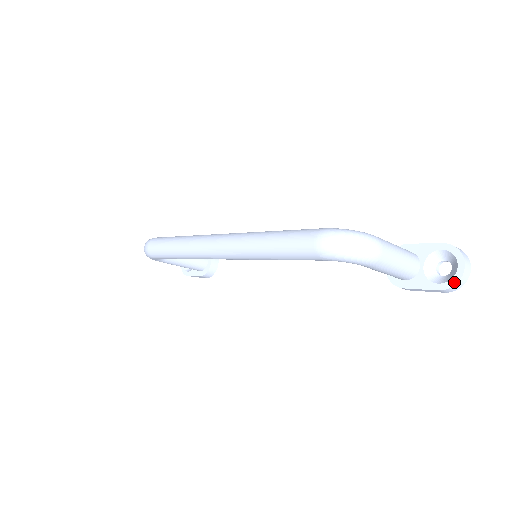
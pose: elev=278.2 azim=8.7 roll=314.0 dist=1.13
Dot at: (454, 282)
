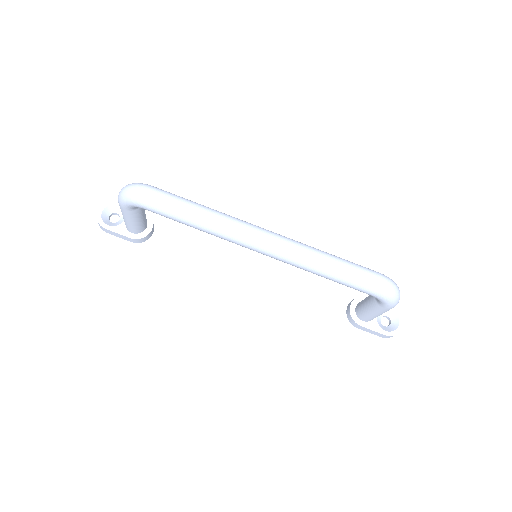
Dot at: (396, 333)
